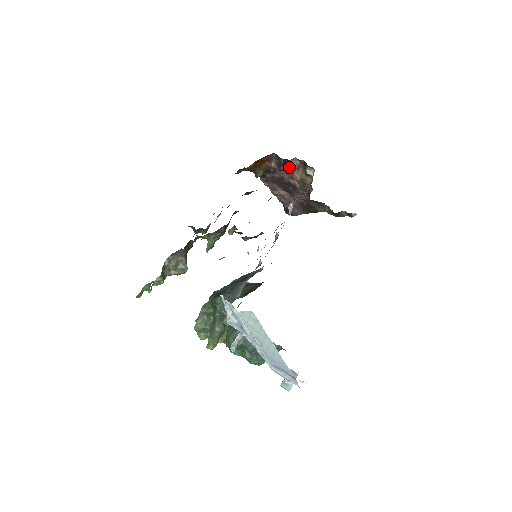
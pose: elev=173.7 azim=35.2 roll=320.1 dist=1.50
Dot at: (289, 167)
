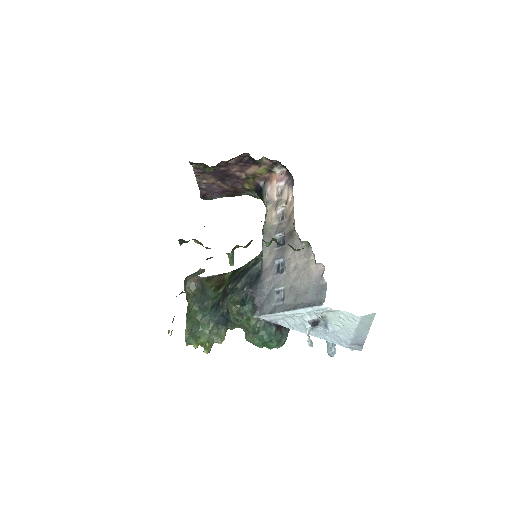
Dot at: (249, 163)
